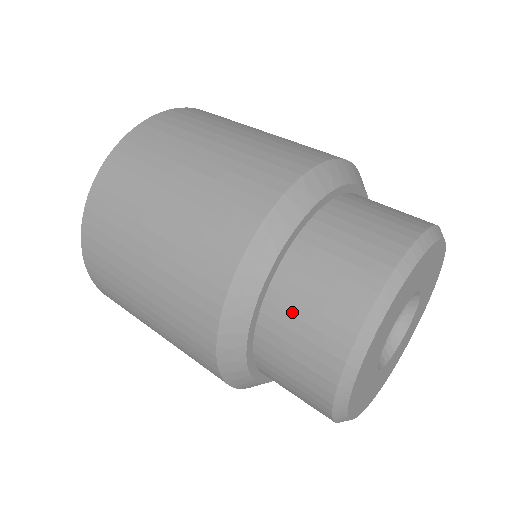
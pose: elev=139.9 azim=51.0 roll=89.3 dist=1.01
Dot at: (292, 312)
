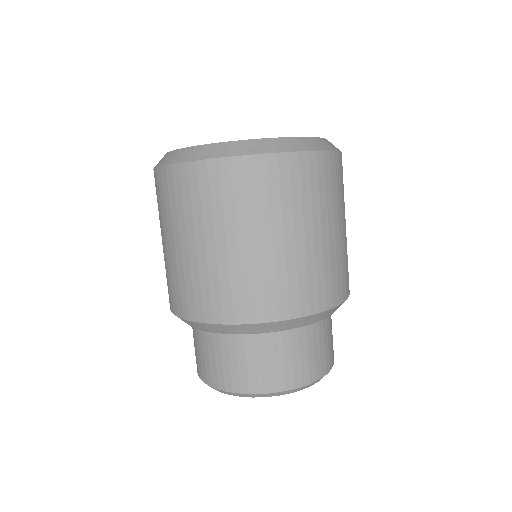
Dot at: occluded
